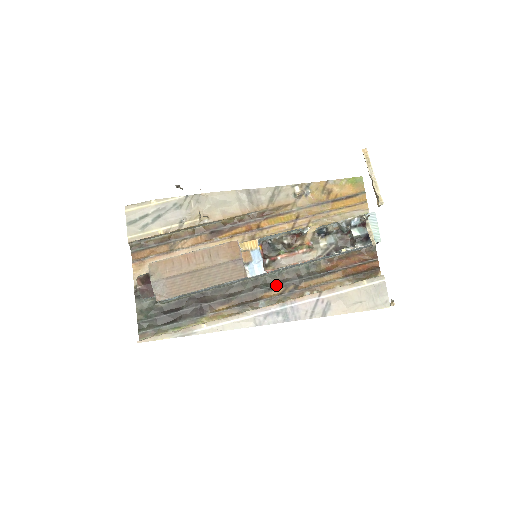
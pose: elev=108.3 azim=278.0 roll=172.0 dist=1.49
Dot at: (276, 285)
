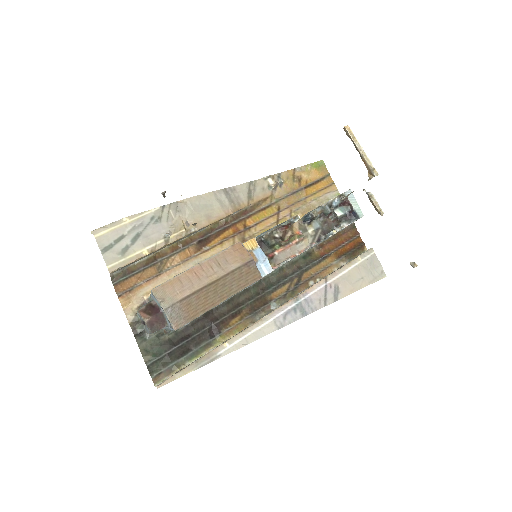
Dot at: (281, 282)
